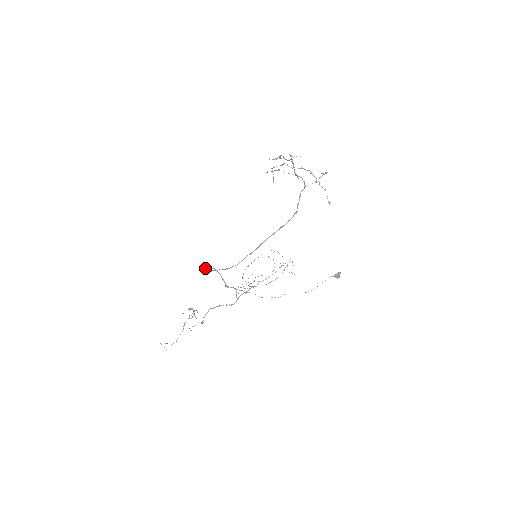
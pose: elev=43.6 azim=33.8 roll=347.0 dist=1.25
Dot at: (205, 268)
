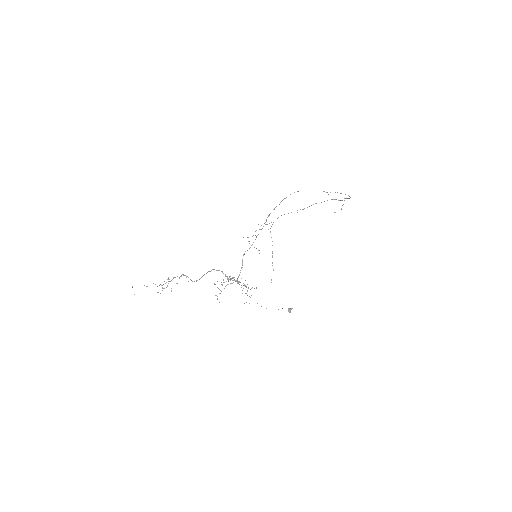
Dot at: occluded
